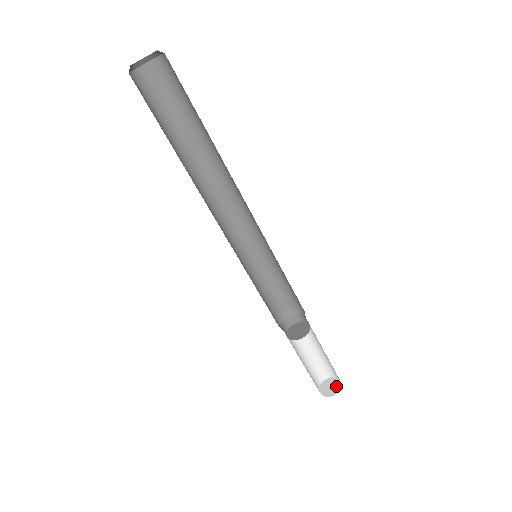
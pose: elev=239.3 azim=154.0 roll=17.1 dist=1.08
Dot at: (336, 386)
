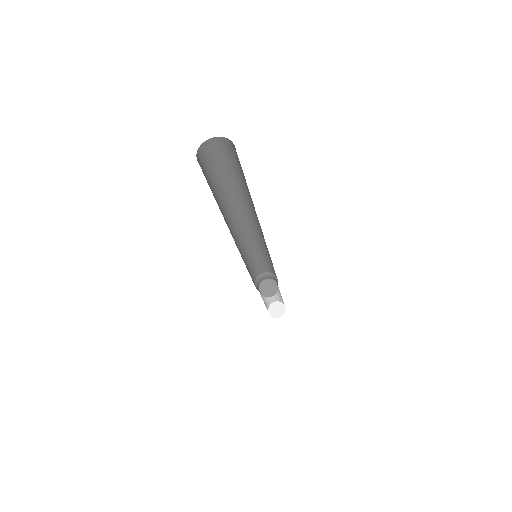
Dot at: (281, 311)
